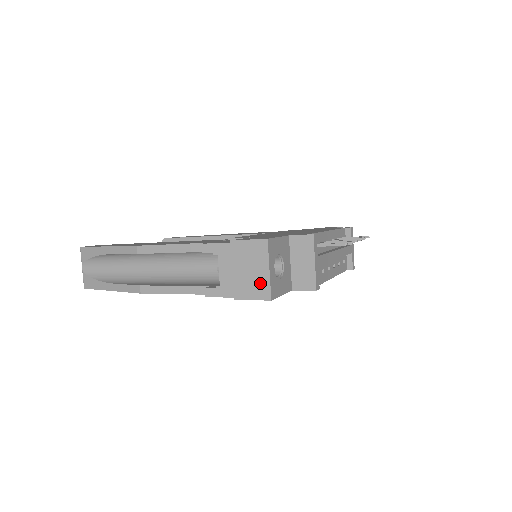
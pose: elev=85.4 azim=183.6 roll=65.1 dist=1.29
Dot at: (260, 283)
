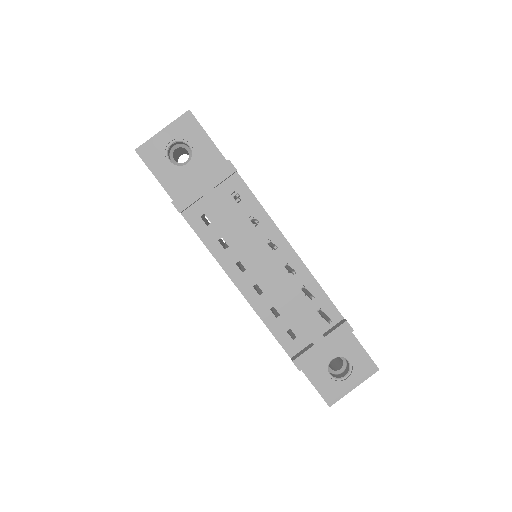
Dot at: occluded
